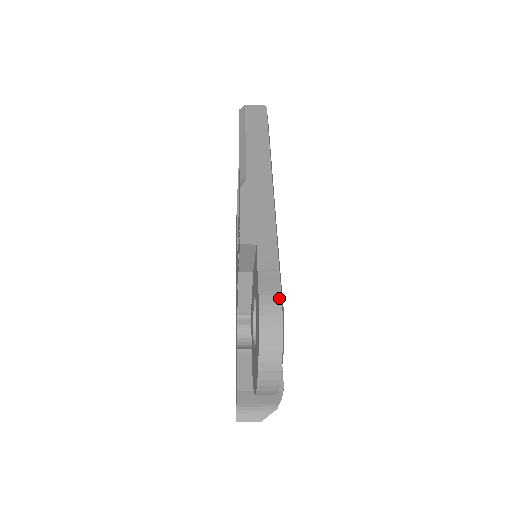
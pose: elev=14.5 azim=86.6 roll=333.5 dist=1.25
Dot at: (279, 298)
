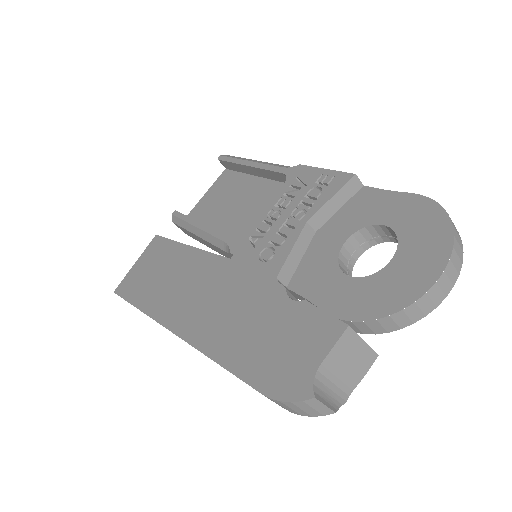
Dot at: occluded
